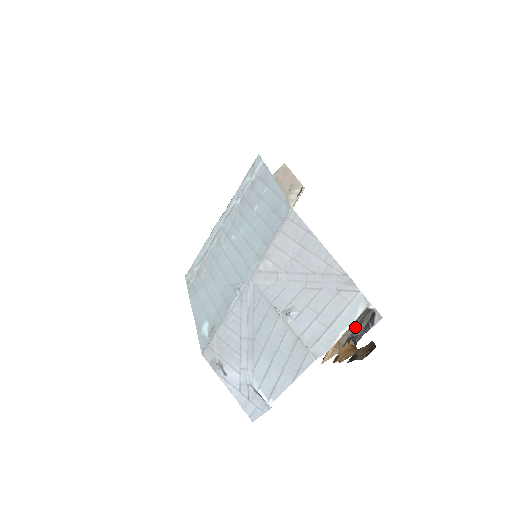
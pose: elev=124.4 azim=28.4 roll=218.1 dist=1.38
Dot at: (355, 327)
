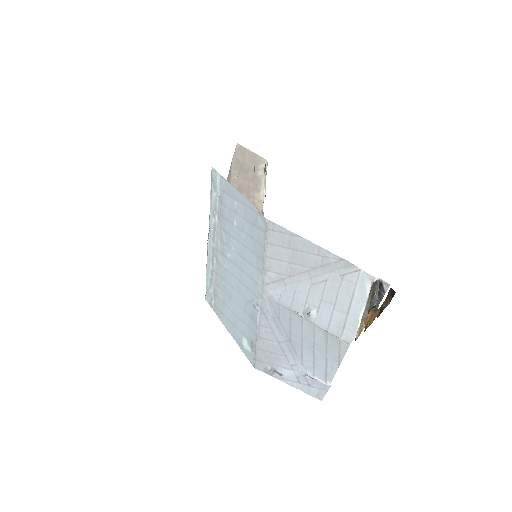
Dot at: (370, 300)
